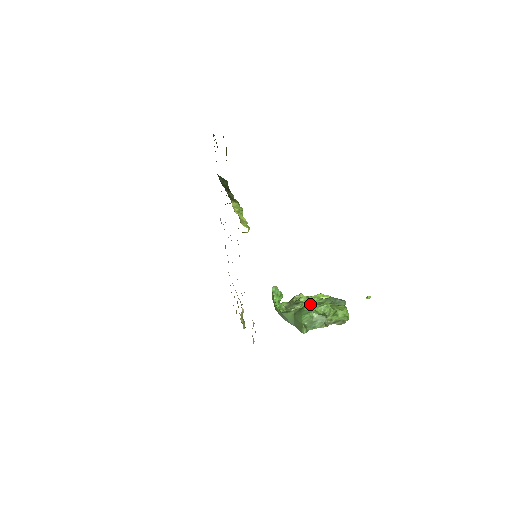
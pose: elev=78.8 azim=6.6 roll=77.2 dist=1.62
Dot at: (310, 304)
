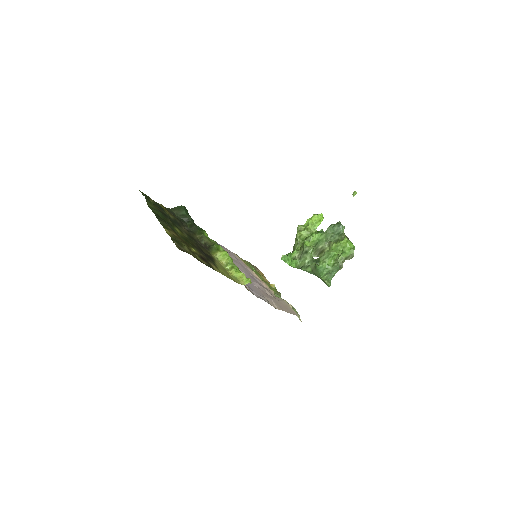
Dot at: (315, 243)
